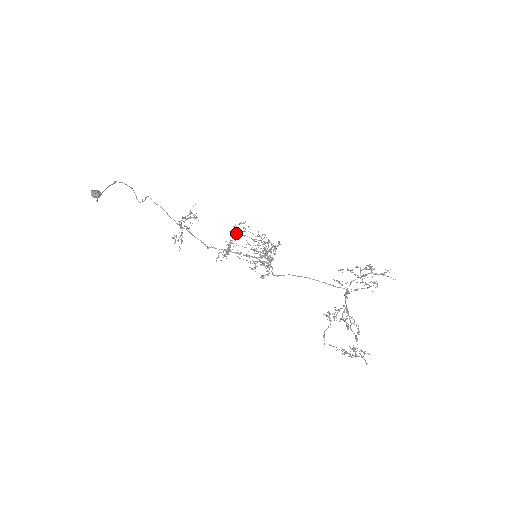
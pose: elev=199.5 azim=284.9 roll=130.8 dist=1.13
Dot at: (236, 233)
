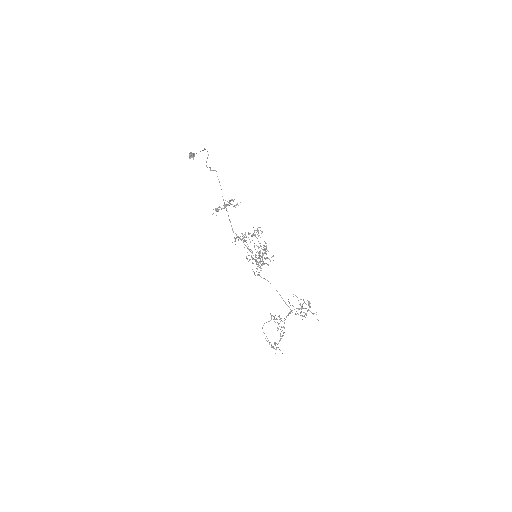
Dot at: occluded
